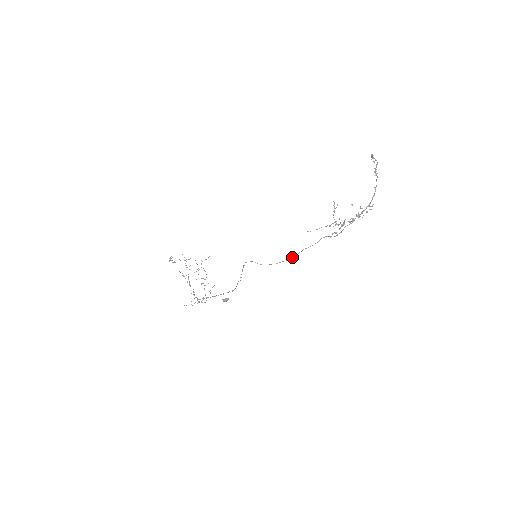
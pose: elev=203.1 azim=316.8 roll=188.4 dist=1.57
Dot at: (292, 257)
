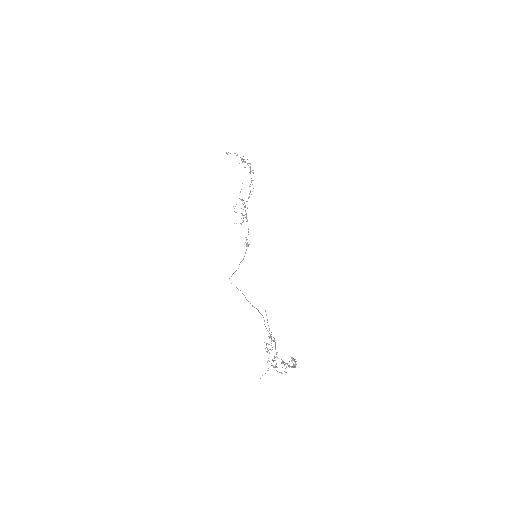
Dot at: (256, 308)
